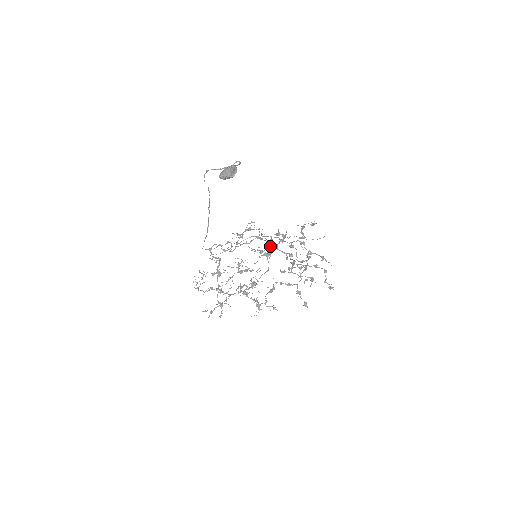
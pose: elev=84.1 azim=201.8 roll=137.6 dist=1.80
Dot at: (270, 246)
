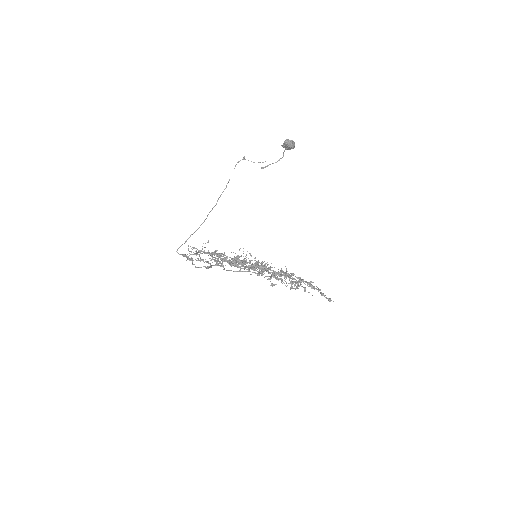
Dot at: occluded
